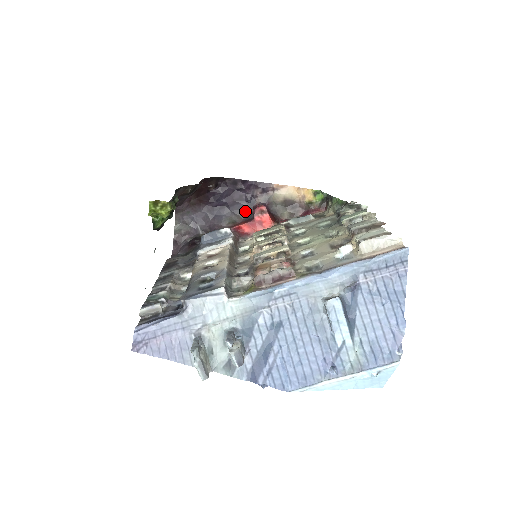
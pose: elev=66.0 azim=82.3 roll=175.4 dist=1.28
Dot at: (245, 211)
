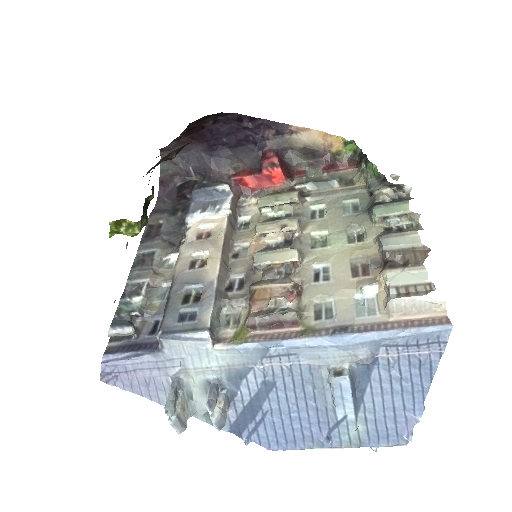
Dot at: (251, 156)
